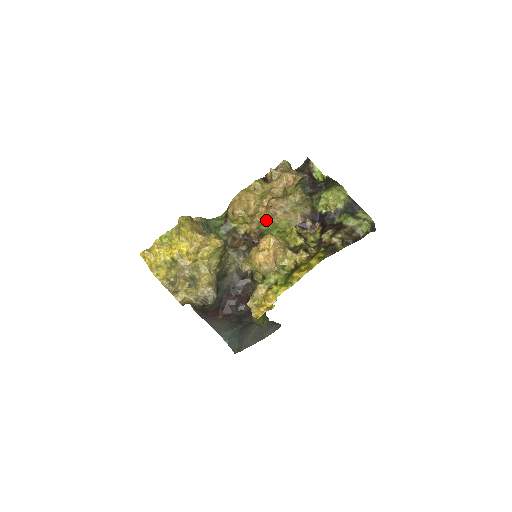
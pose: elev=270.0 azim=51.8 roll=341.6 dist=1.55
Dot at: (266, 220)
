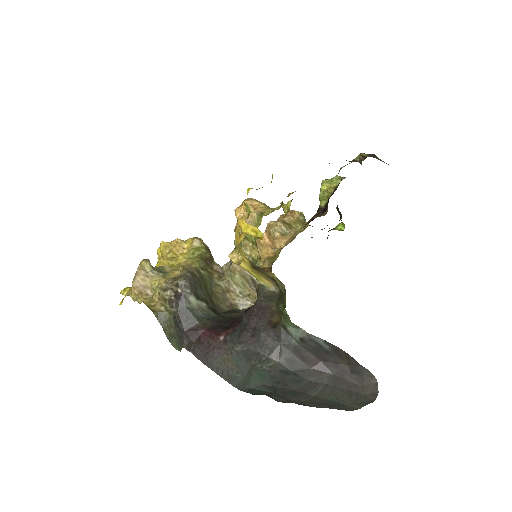
Dot at: (277, 254)
